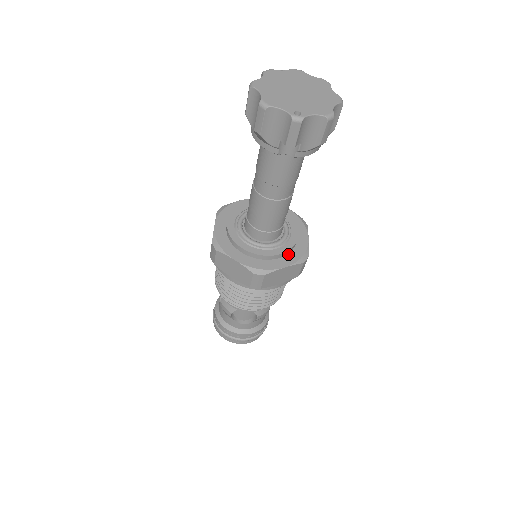
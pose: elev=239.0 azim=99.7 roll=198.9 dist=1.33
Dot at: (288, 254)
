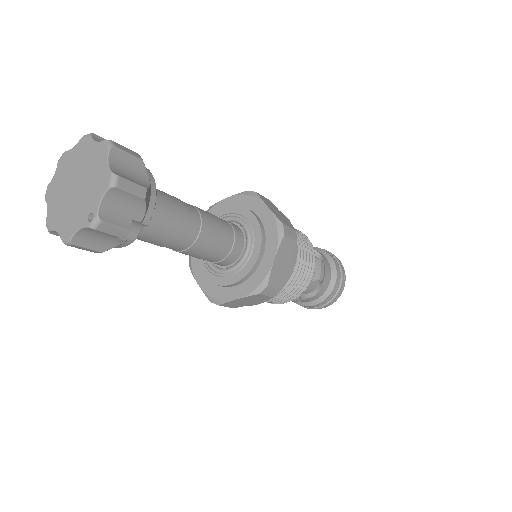
Dot at: (266, 243)
